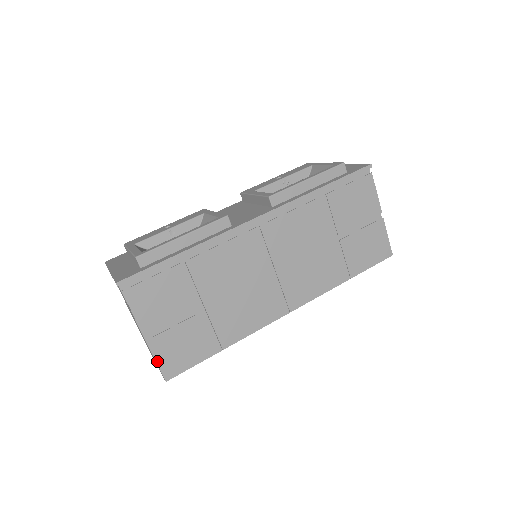
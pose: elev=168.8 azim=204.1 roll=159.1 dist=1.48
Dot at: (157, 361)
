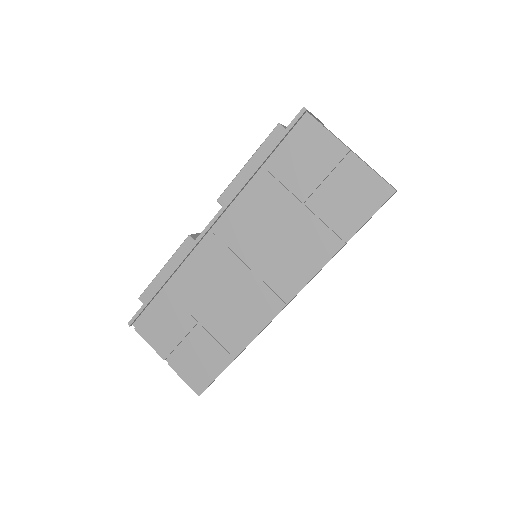
Dot at: (184, 380)
